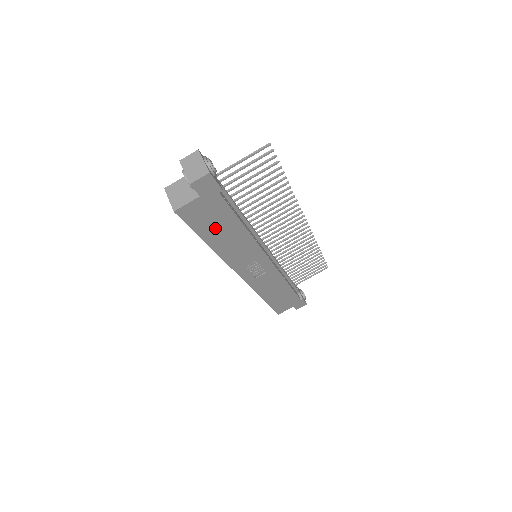
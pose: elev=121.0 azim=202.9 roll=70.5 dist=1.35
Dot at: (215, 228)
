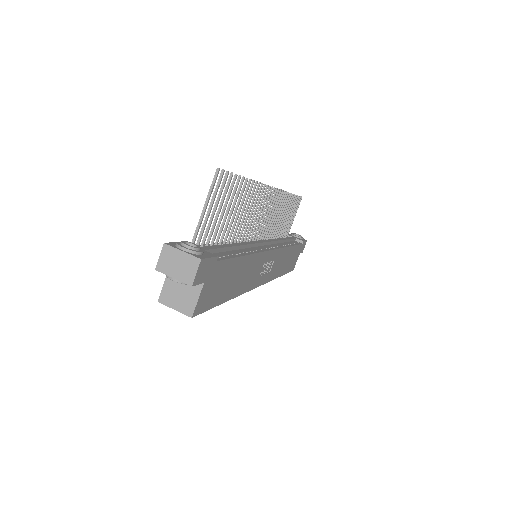
Dot at: (227, 285)
